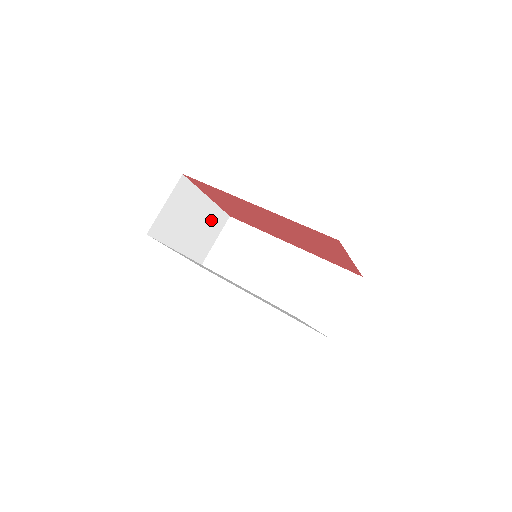
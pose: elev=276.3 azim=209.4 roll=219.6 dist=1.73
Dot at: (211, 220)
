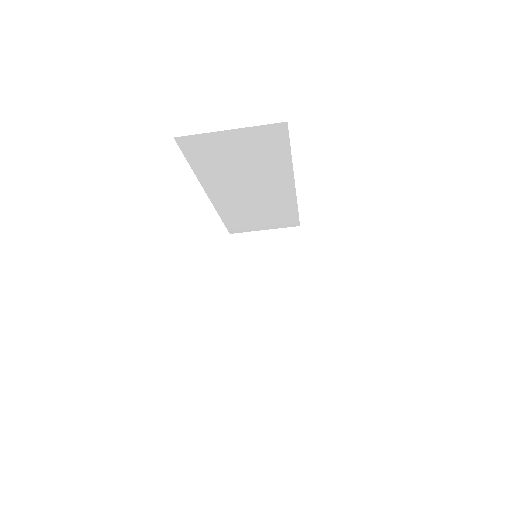
Dot at: occluded
